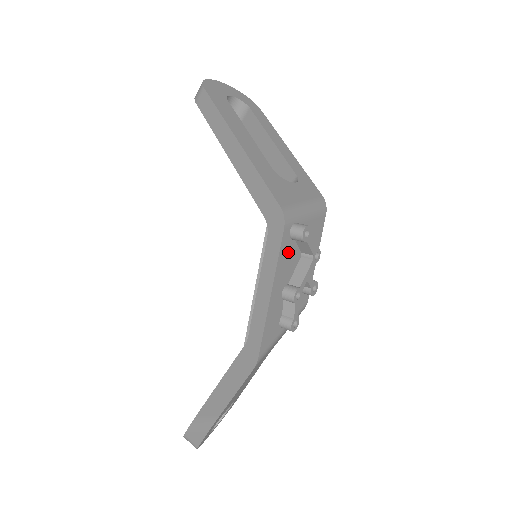
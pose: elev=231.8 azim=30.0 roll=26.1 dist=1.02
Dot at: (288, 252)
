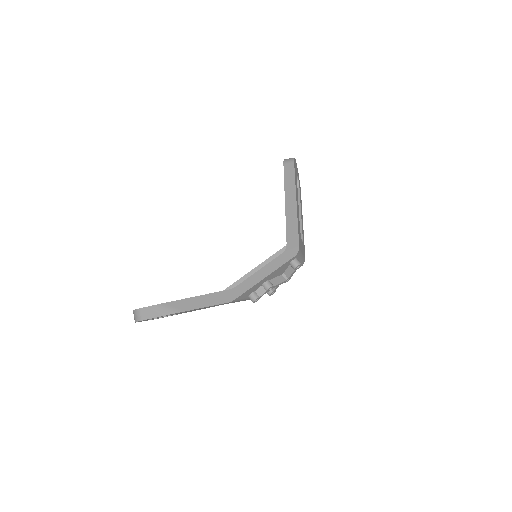
Dot at: (284, 267)
